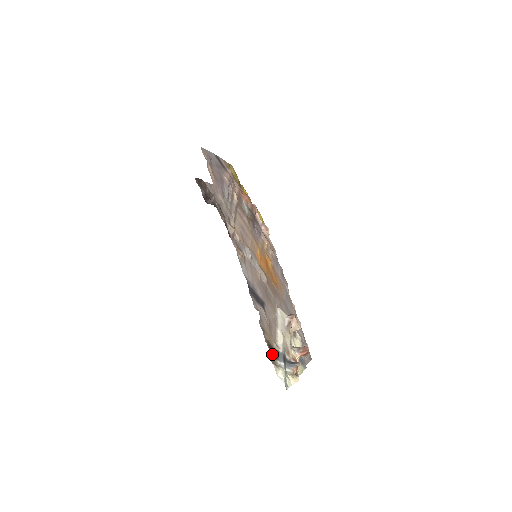
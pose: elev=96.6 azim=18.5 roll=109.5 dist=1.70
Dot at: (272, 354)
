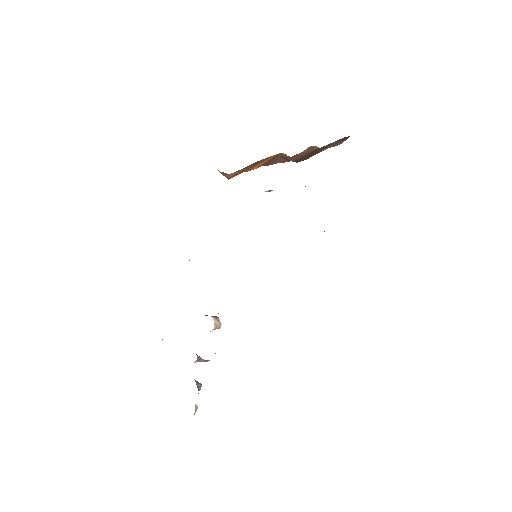
Dot at: occluded
